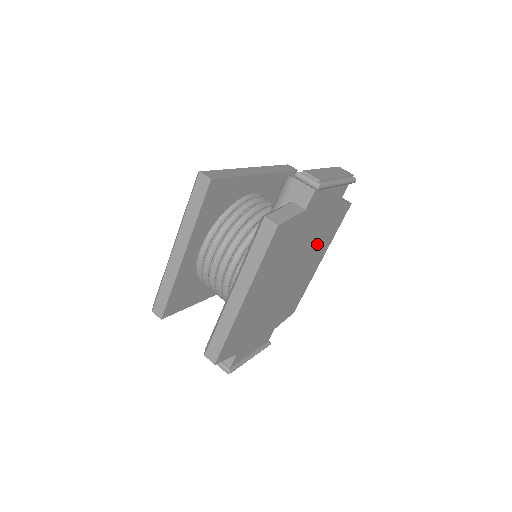
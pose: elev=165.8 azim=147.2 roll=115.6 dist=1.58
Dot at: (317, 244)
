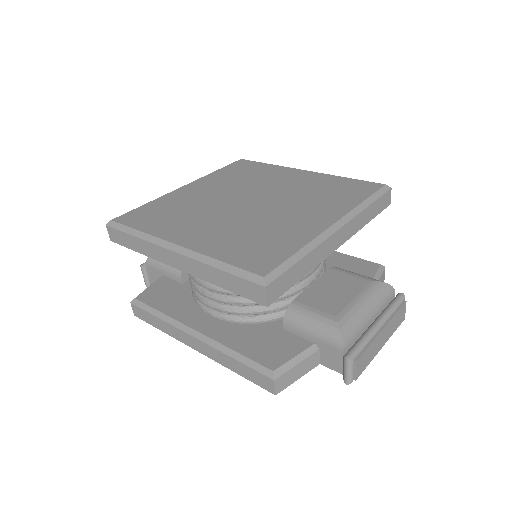
Dot at: occluded
